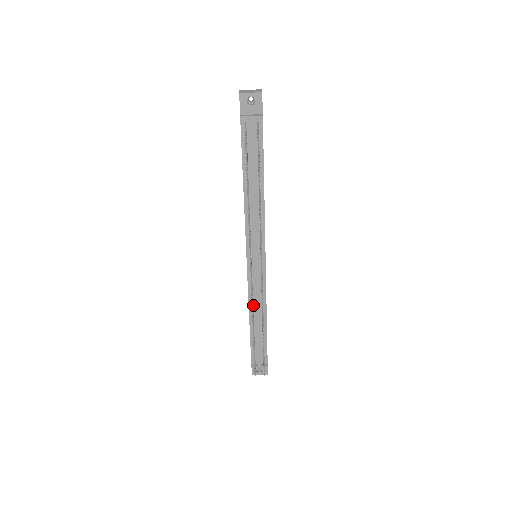
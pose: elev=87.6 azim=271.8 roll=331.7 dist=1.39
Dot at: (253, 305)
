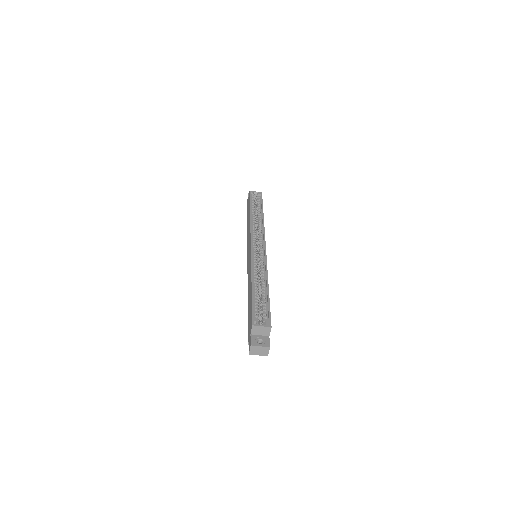
Dot at: occluded
